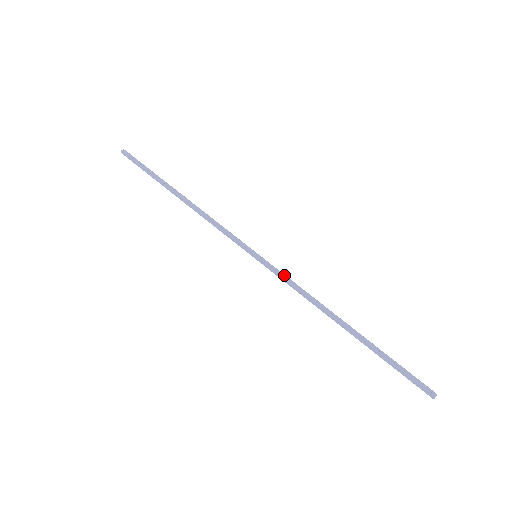
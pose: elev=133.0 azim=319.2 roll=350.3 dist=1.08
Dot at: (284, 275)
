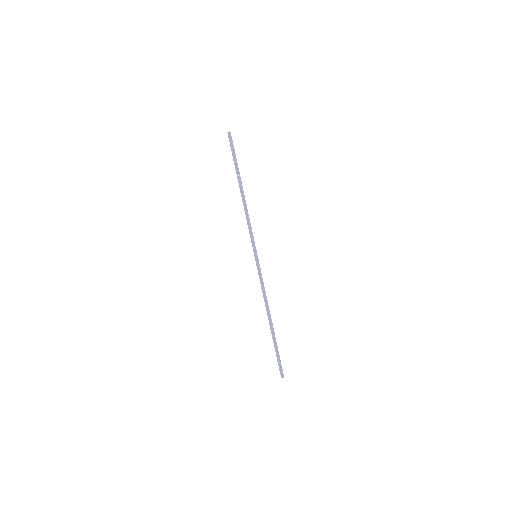
Dot at: occluded
